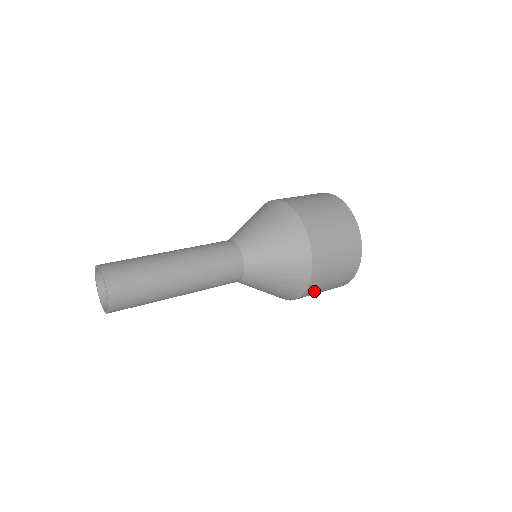
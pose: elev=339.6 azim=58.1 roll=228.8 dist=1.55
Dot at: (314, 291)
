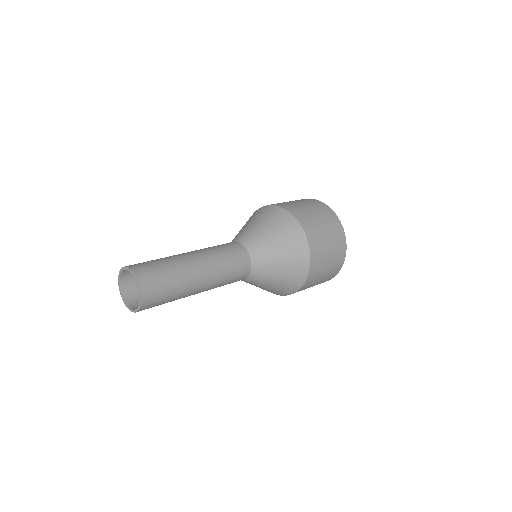
Dot at: (309, 284)
